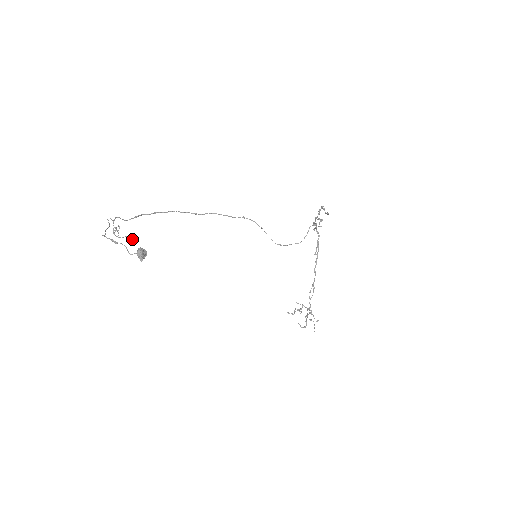
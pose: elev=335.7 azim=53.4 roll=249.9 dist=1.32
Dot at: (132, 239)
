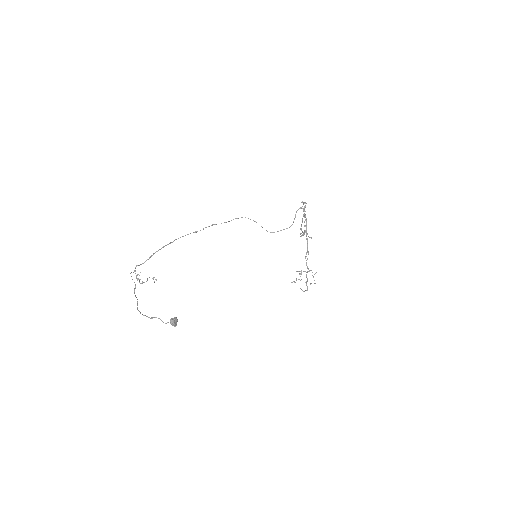
Dot at: occluded
